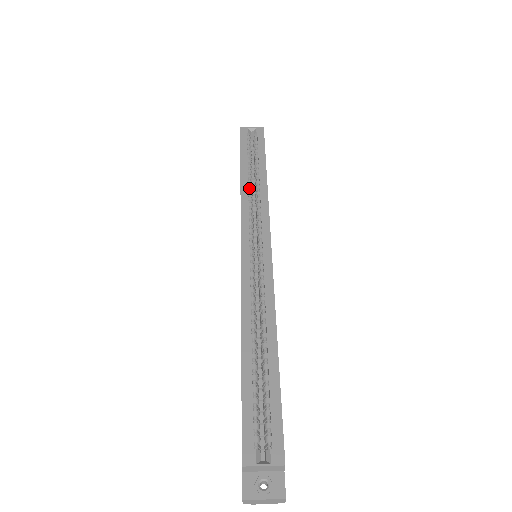
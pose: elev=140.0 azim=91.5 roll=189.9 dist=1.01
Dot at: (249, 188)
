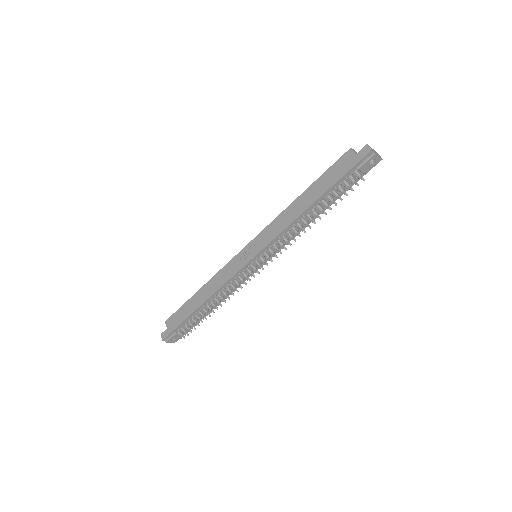
Dot at: occluded
